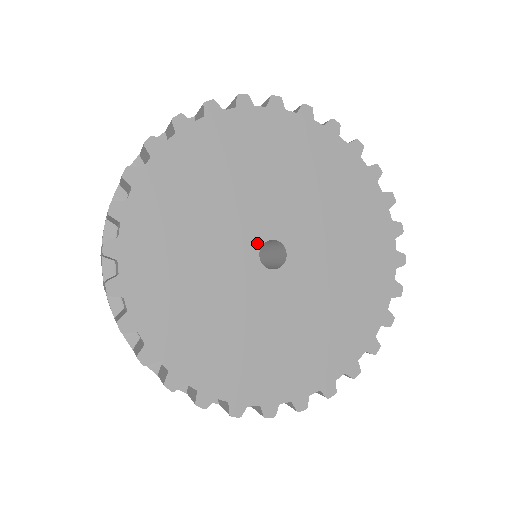
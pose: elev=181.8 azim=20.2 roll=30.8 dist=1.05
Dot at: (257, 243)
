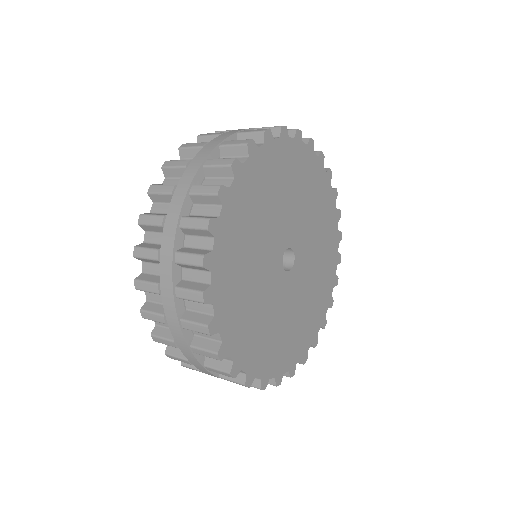
Dot at: (289, 243)
